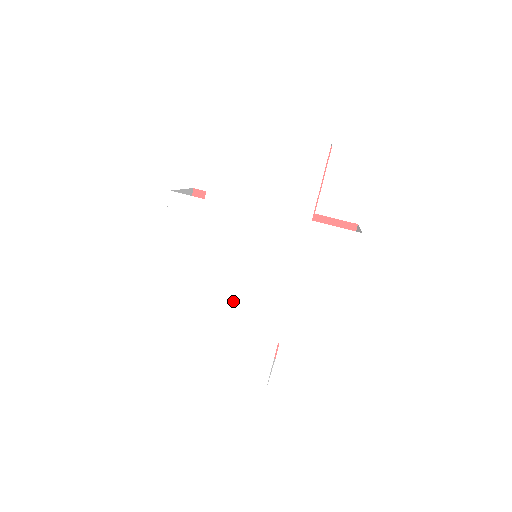
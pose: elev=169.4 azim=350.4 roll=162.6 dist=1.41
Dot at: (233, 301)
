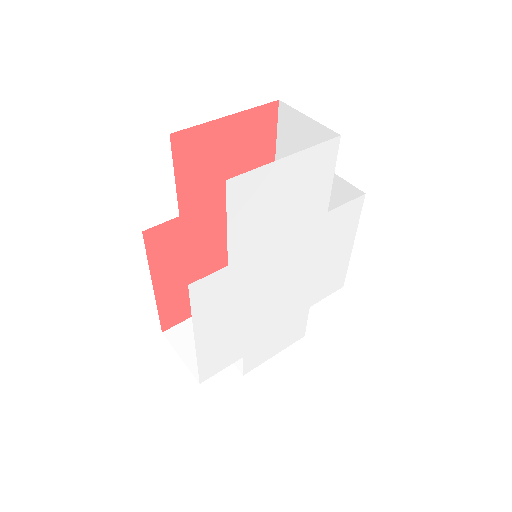
Dot at: (272, 313)
